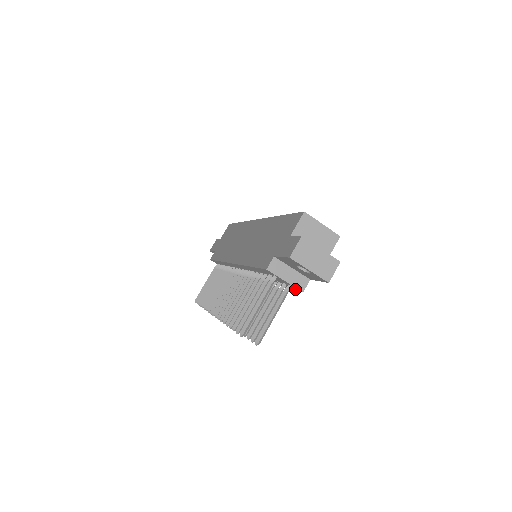
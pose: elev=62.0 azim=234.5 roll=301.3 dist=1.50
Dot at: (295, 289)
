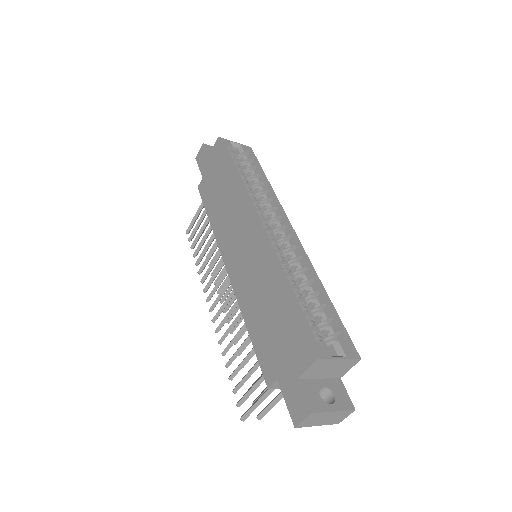
Dot at: occluded
